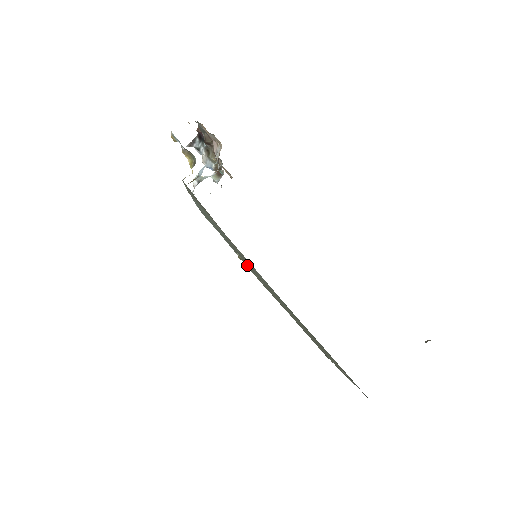
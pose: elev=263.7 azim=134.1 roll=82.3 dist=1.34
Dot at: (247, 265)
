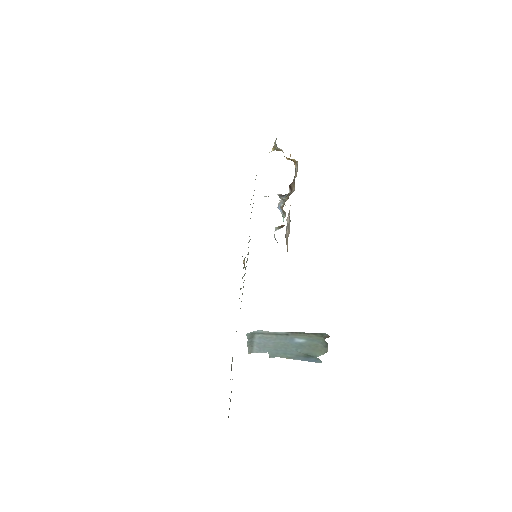
Dot at: occluded
